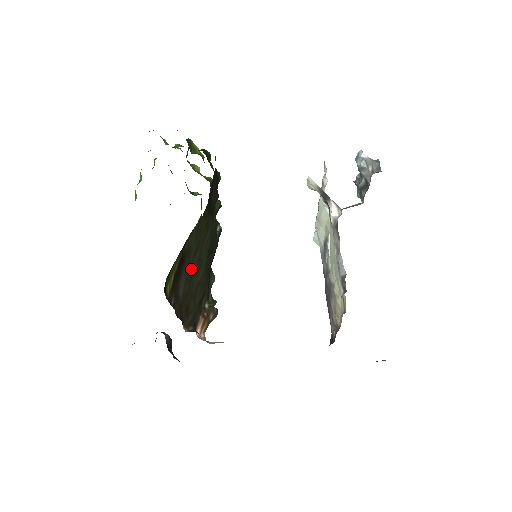
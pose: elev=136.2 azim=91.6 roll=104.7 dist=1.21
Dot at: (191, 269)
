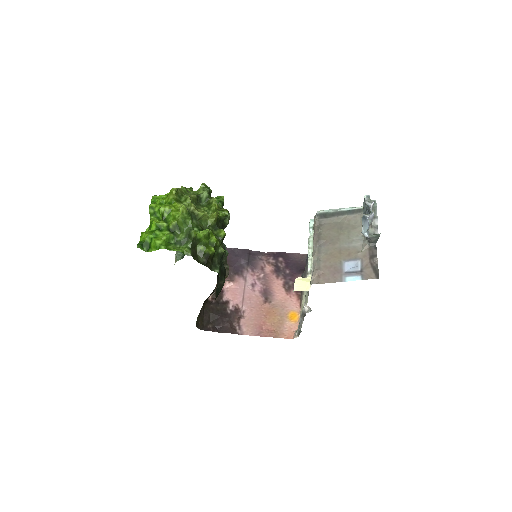
Dot at: occluded
